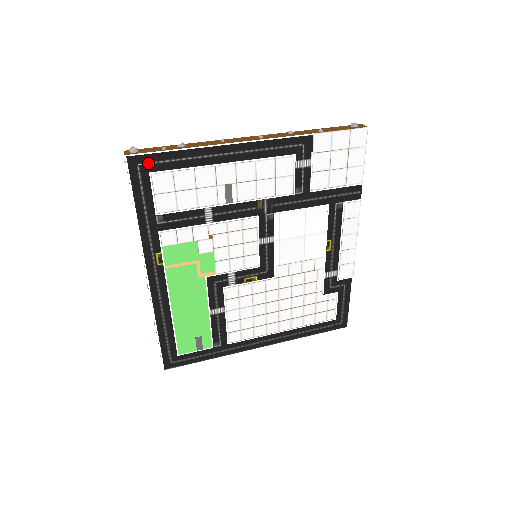
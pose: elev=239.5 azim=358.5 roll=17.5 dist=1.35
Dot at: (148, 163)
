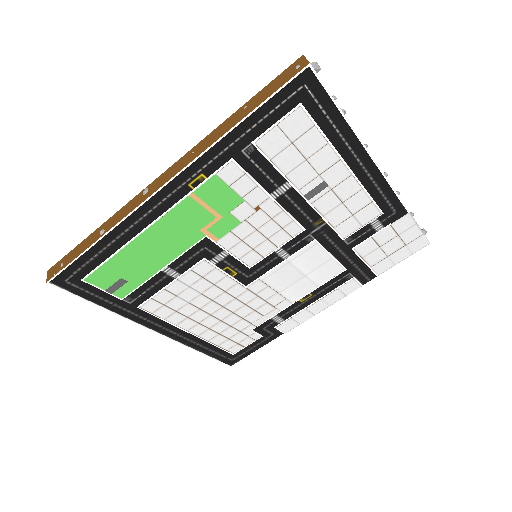
Dot at: (312, 94)
